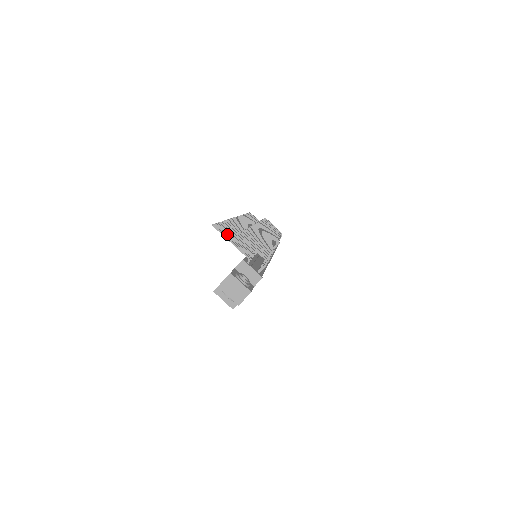
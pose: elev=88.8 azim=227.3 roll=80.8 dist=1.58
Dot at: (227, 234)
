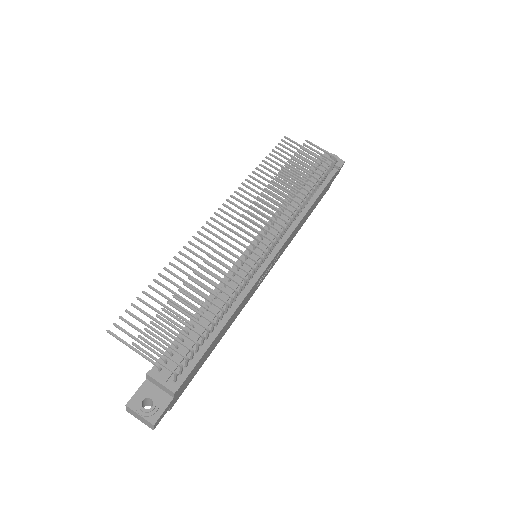
Dot at: (134, 328)
